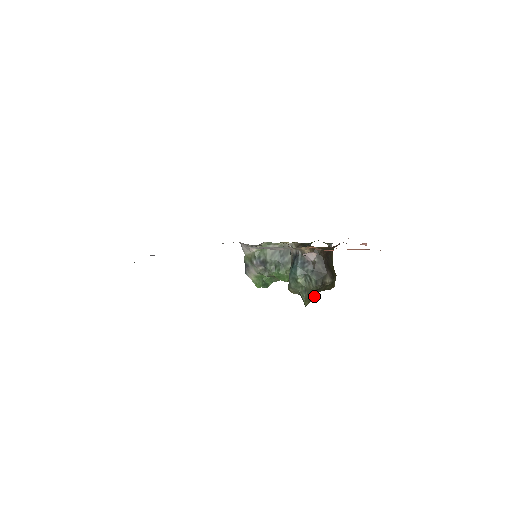
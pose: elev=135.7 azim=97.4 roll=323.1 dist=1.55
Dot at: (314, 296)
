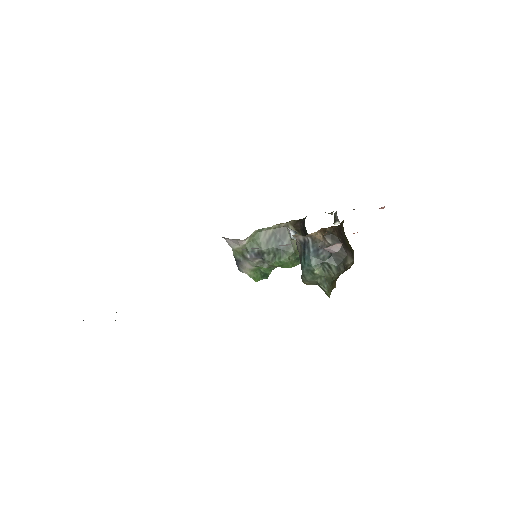
Dot at: (335, 282)
